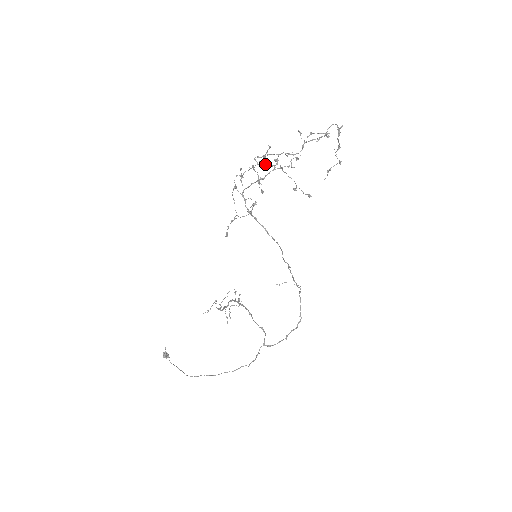
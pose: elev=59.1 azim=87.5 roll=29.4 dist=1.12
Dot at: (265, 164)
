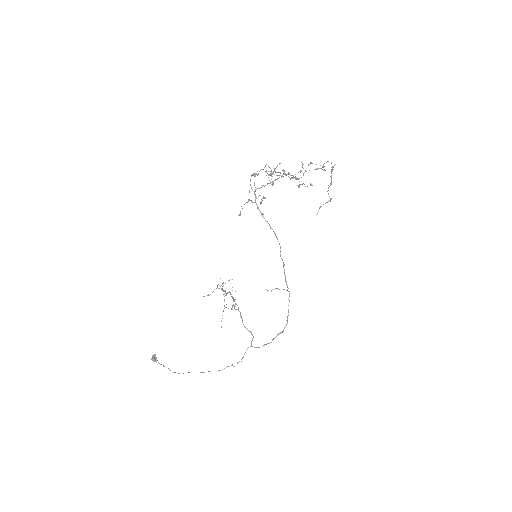
Dot at: occluded
